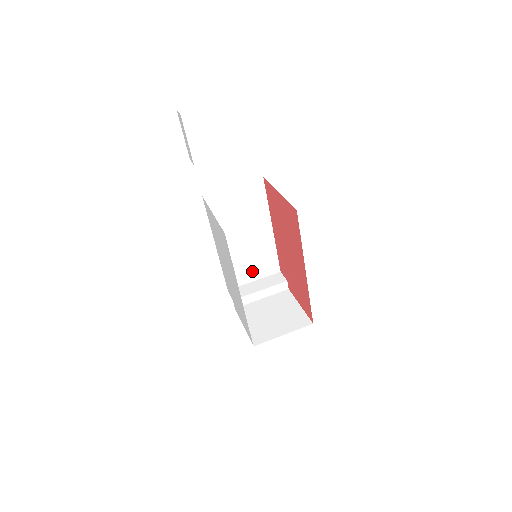
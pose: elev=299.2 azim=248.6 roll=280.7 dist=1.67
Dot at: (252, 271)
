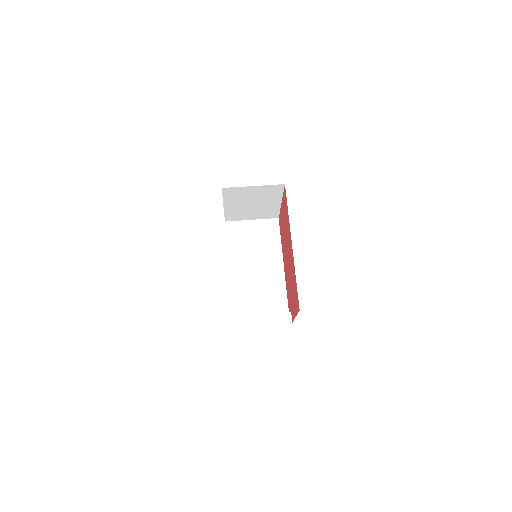
Dot at: (259, 306)
